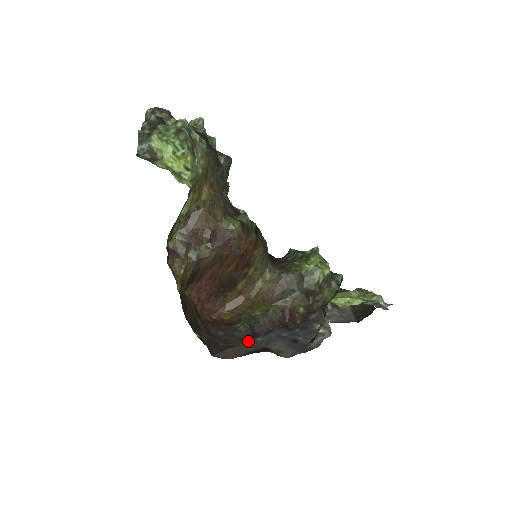
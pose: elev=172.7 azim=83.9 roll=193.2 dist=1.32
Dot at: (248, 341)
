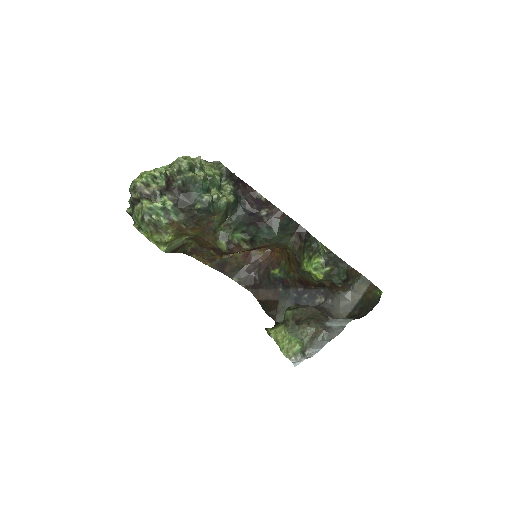
Dot at: (273, 288)
